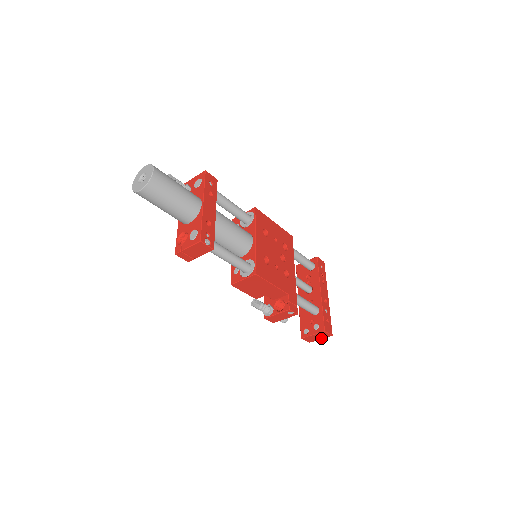
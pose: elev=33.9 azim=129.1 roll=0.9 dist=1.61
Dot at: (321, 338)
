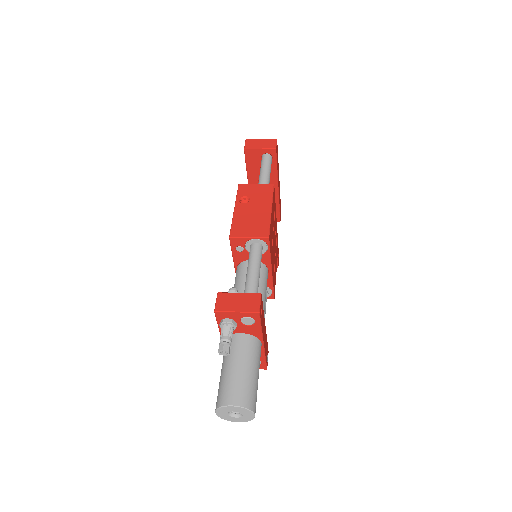
Dot at: occluded
